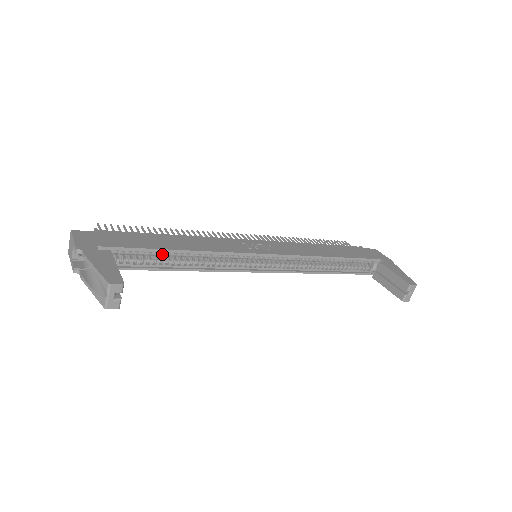
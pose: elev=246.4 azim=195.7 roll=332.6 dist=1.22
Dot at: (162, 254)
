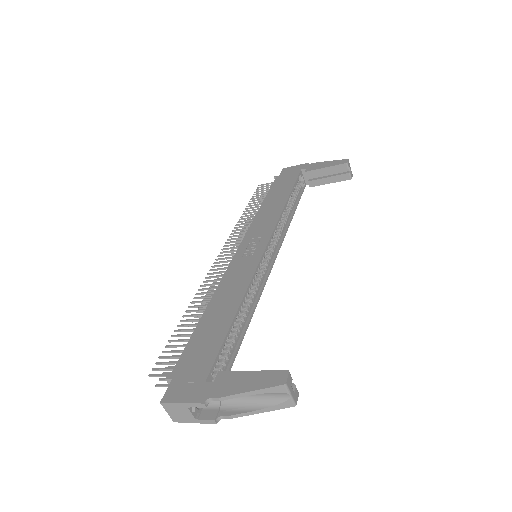
Dot at: occluded
